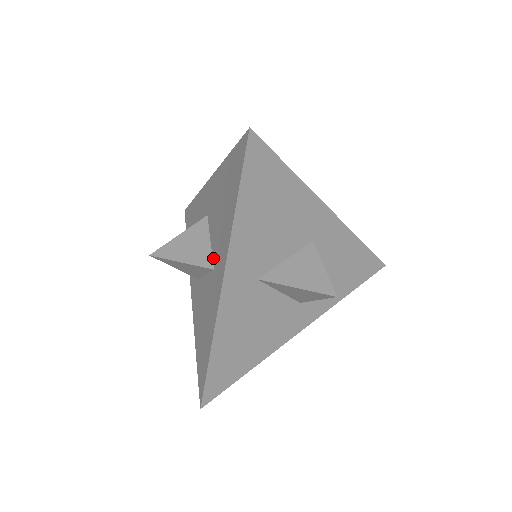
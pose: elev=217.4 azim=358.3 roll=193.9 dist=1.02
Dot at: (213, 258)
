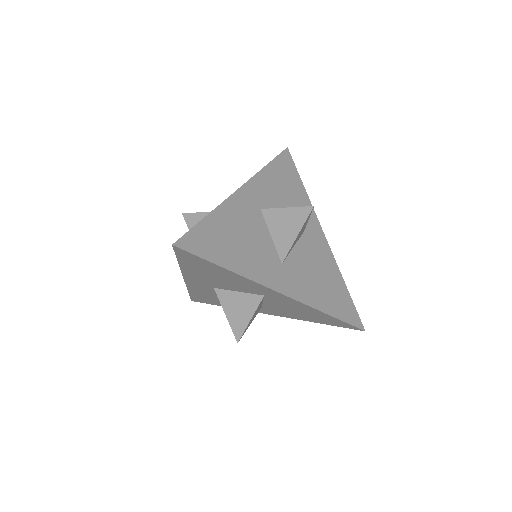
Dot at: occluded
